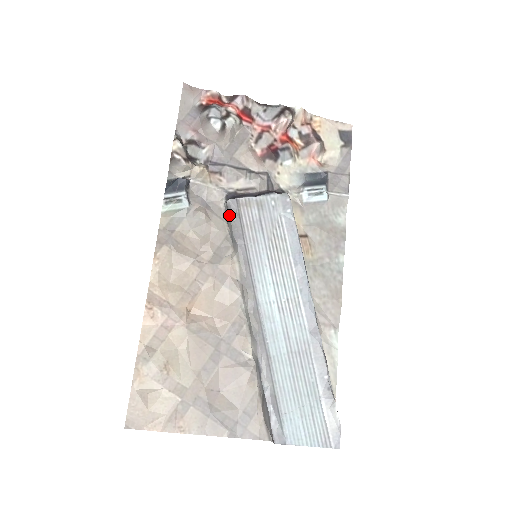
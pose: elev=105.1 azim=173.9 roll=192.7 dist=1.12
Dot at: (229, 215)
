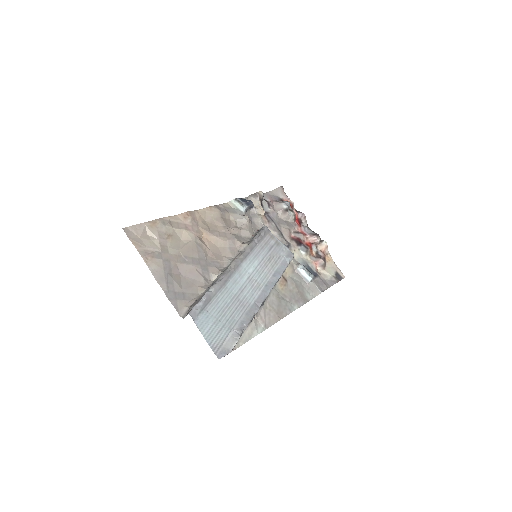
Dot at: (260, 230)
